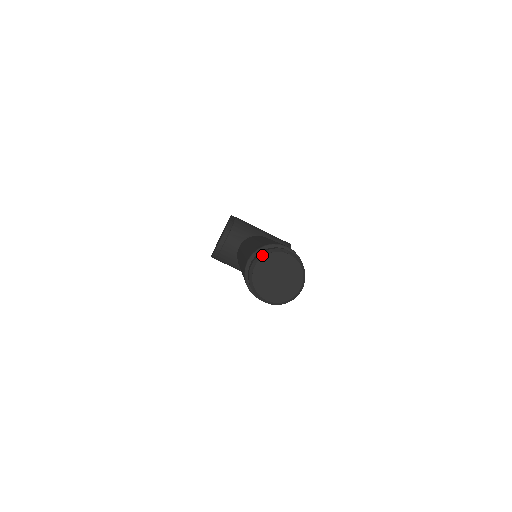
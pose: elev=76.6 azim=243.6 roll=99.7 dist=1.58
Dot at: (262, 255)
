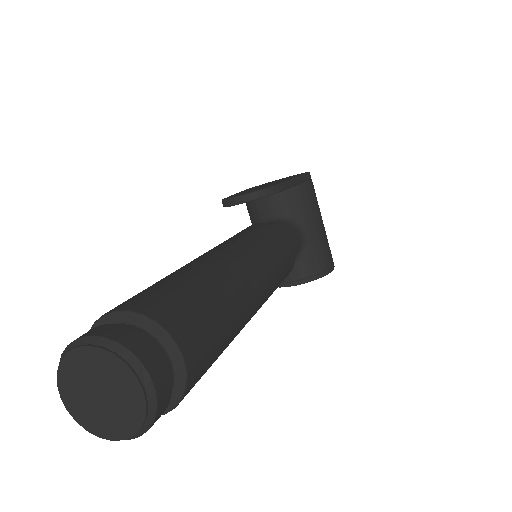
Dot at: (108, 344)
